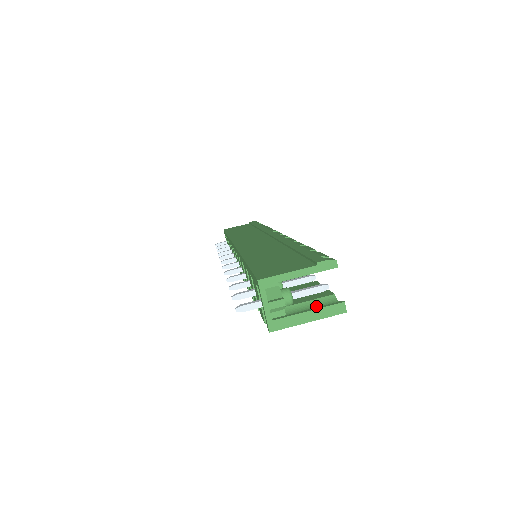
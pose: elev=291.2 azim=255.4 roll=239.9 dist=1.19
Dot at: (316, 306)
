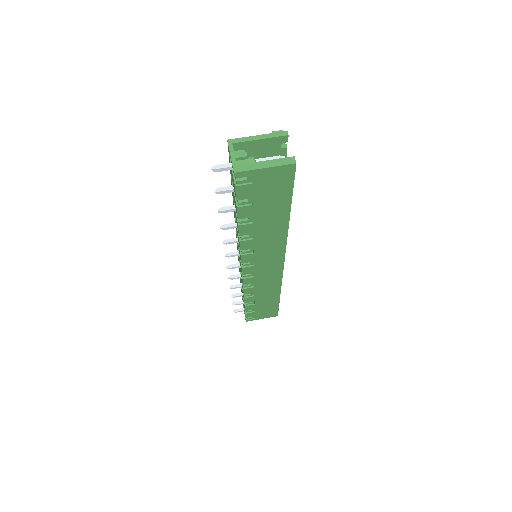
Dot at: (276, 174)
